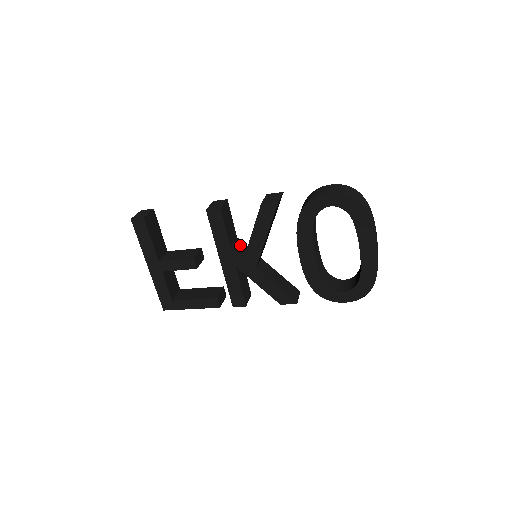
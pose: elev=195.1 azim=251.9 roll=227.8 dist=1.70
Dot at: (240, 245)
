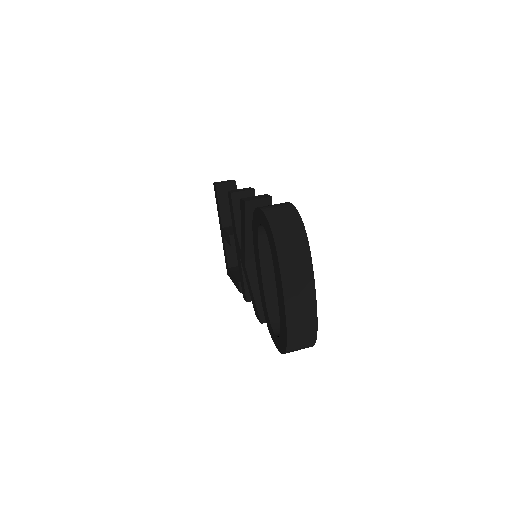
Dot at: occluded
